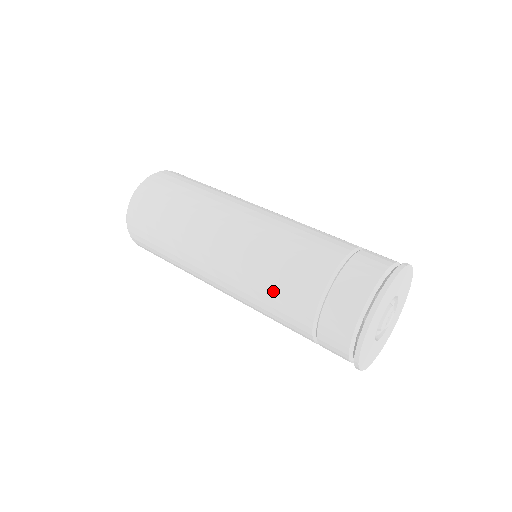
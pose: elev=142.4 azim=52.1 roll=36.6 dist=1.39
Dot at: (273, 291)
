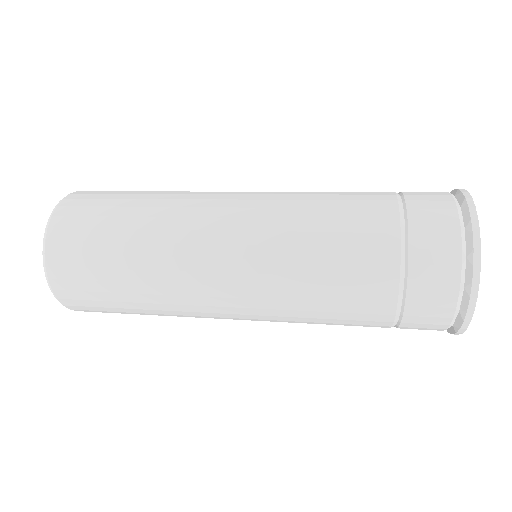
Dot at: (328, 278)
